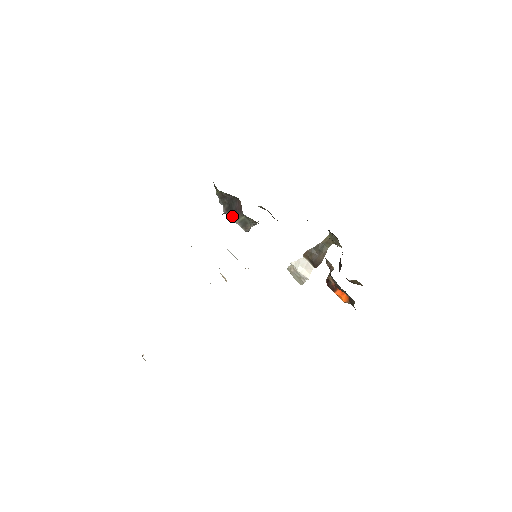
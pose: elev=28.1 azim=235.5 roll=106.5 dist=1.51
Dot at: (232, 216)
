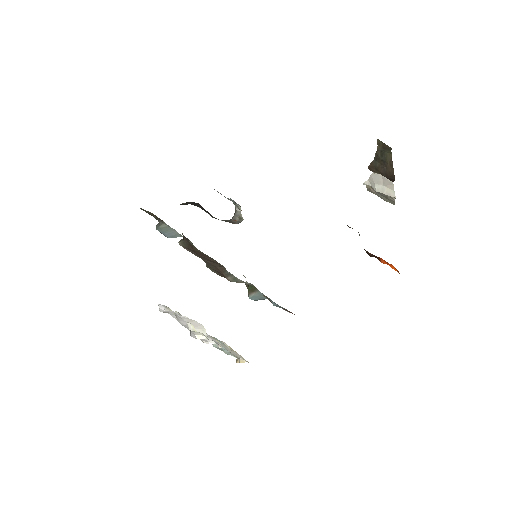
Dot at: (212, 216)
